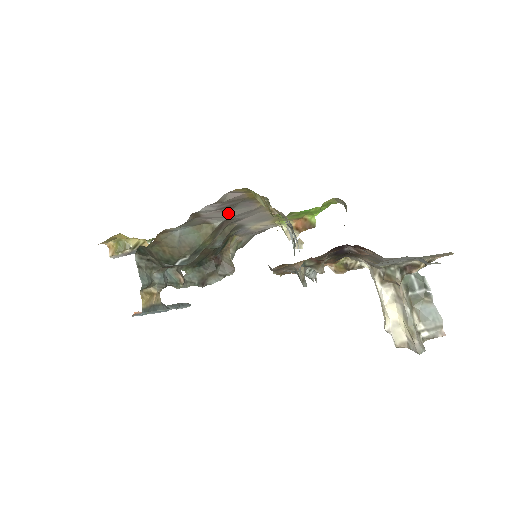
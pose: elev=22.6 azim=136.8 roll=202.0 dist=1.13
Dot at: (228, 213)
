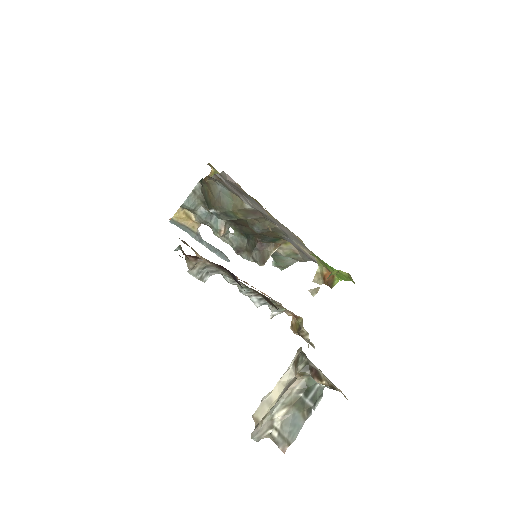
Dot at: (247, 200)
